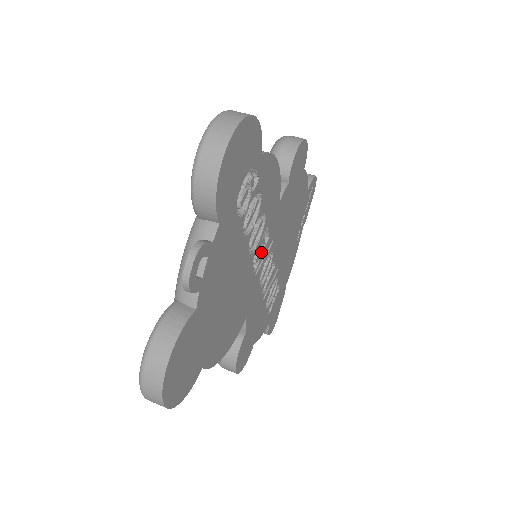
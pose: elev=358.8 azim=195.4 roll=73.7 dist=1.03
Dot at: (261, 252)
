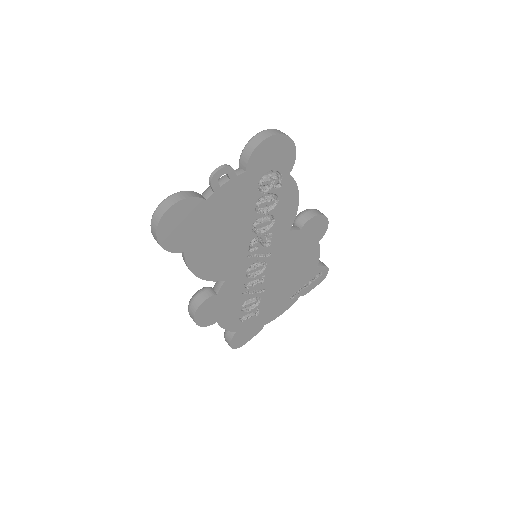
Dot at: (260, 246)
